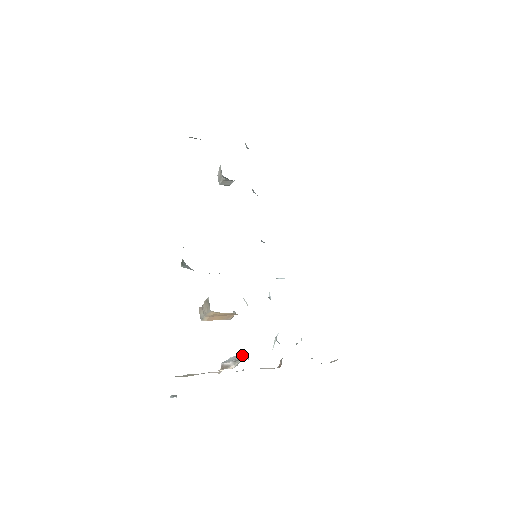
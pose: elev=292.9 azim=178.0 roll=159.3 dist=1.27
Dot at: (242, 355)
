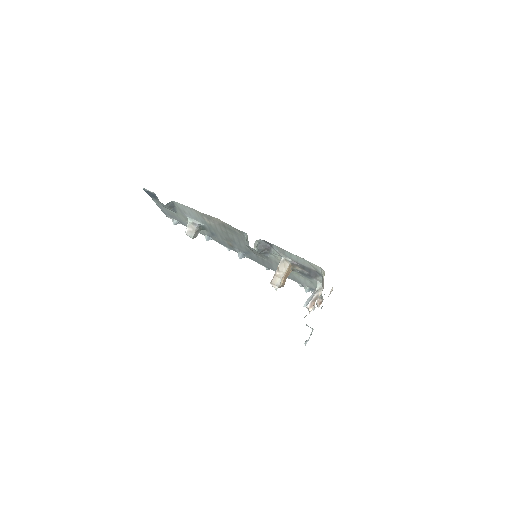
Dot at: (317, 286)
